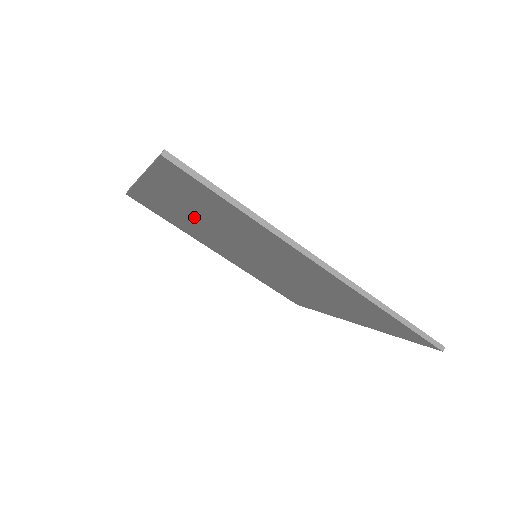
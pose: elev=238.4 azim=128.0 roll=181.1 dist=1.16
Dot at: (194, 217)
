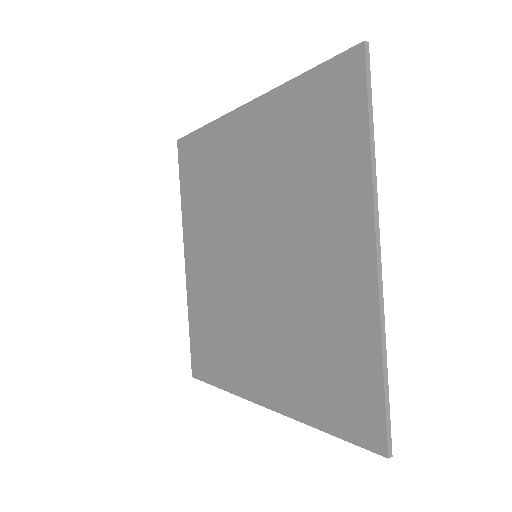
Dot at: (252, 171)
